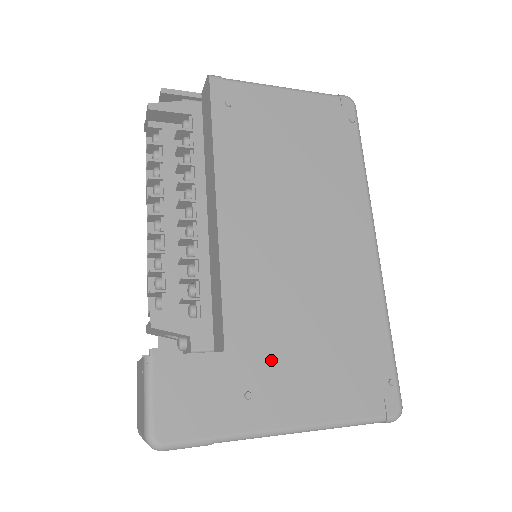
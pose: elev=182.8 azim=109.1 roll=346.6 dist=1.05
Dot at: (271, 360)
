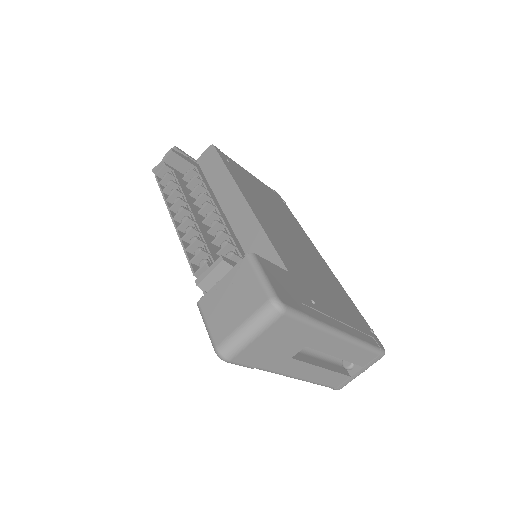
Dot at: (313, 289)
